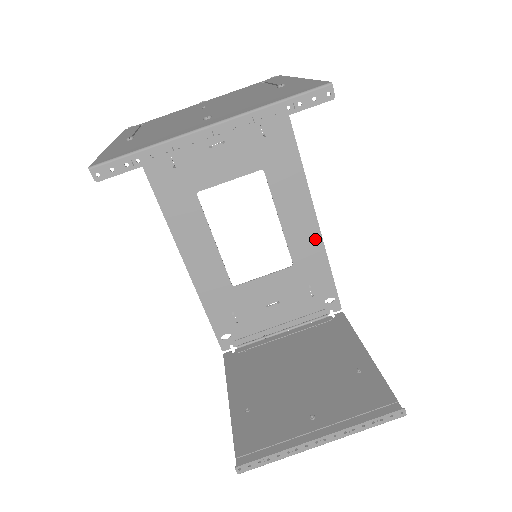
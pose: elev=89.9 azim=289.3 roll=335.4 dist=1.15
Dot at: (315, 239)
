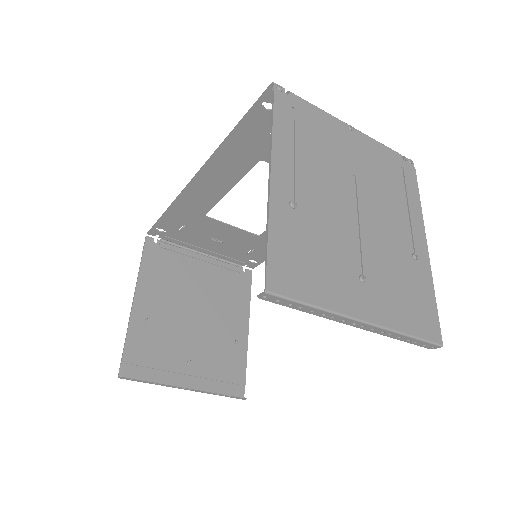
Dot at: occluded
